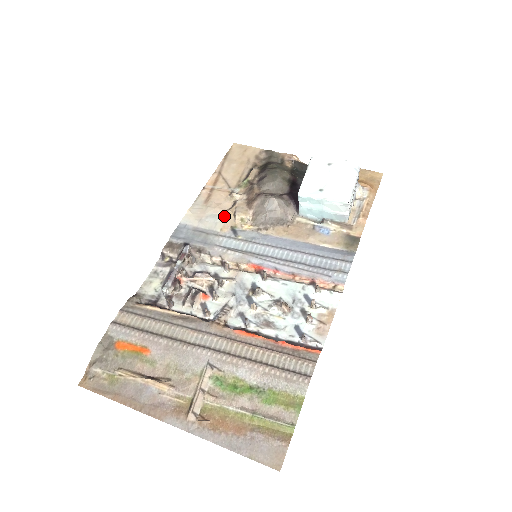
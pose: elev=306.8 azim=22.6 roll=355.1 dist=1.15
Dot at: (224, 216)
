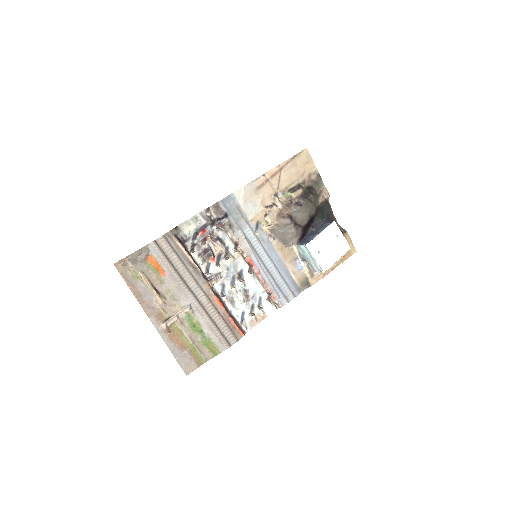
Dot at: (260, 210)
